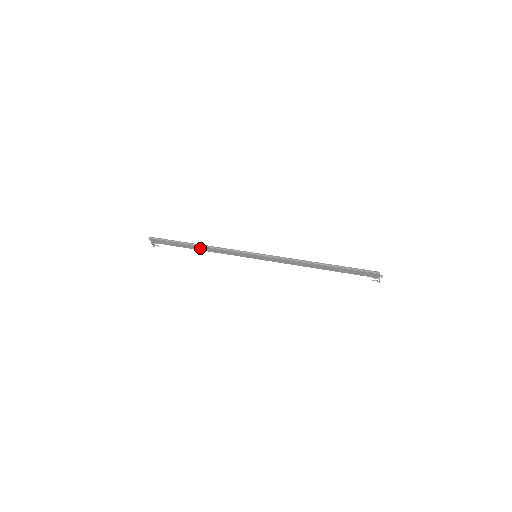
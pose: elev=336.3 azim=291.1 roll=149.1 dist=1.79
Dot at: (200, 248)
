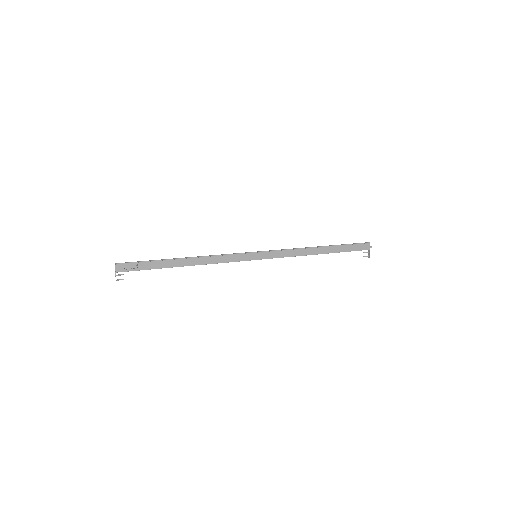
Dot at: (189, 262)
